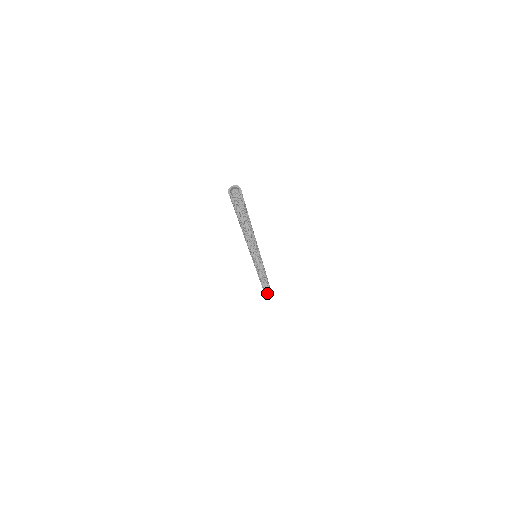
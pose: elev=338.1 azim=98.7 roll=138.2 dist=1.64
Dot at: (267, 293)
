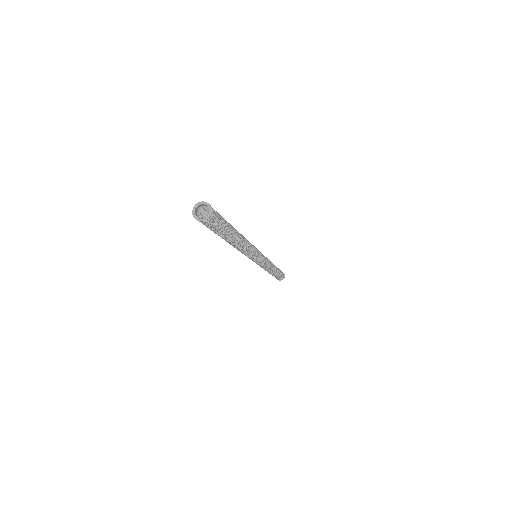
Dot at: occluded
